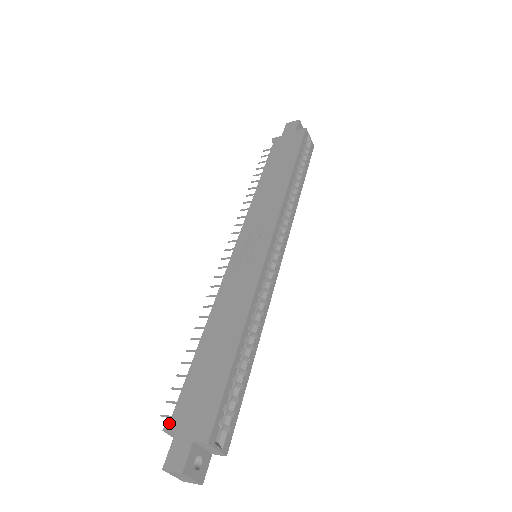
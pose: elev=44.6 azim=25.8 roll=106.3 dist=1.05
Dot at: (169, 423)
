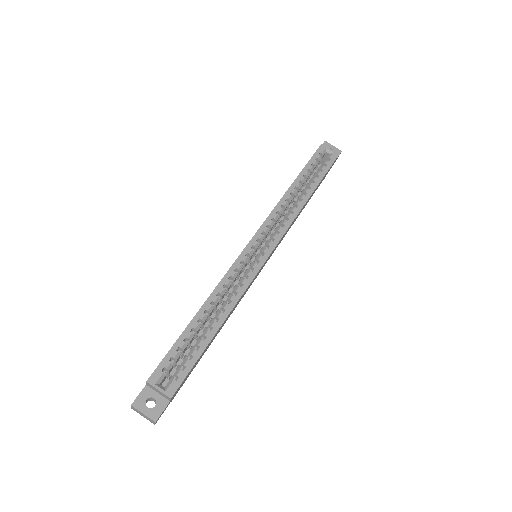
Dot at: occluded
